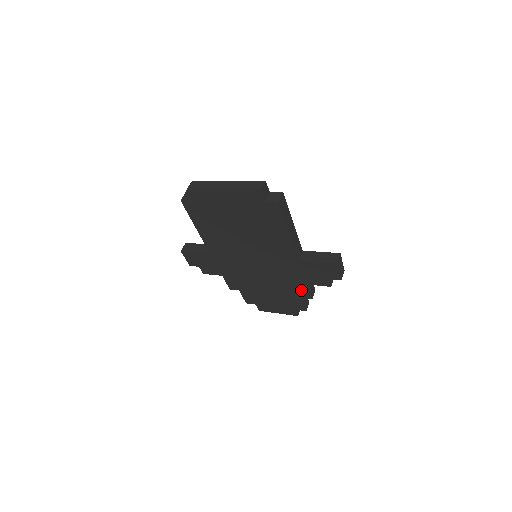
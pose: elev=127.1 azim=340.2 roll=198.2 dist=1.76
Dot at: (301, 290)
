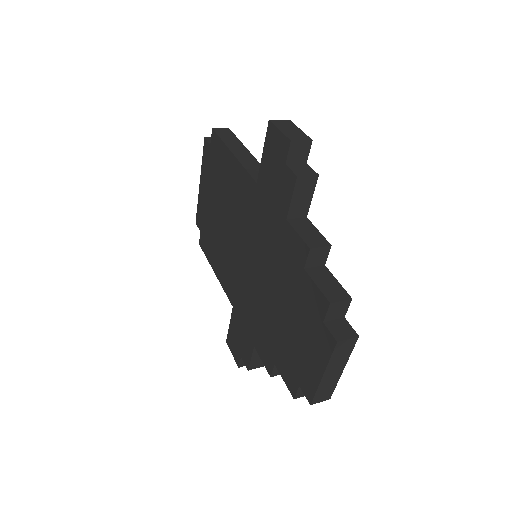
Dot at: (293, 247)
